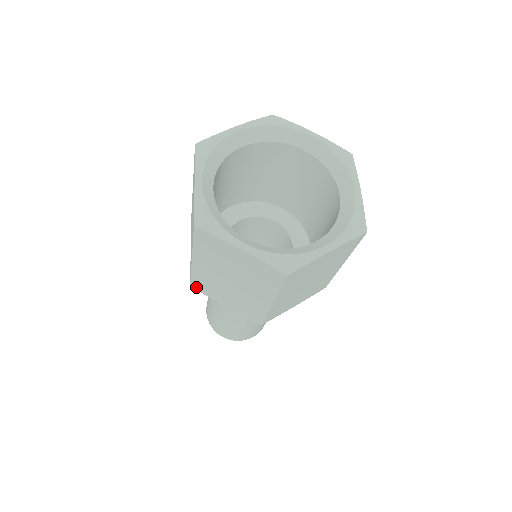
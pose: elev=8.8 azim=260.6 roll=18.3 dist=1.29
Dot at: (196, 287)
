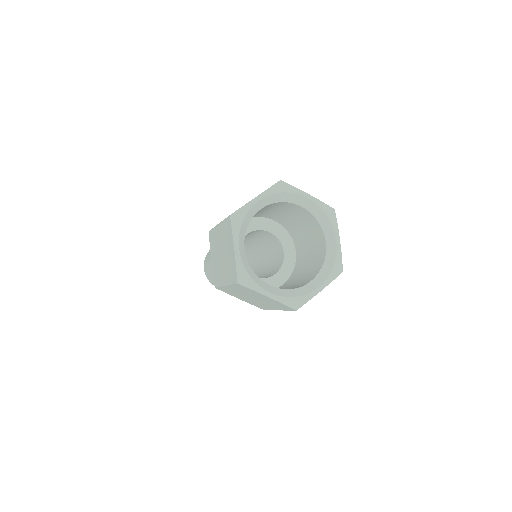
Dot at: (220, 289)
